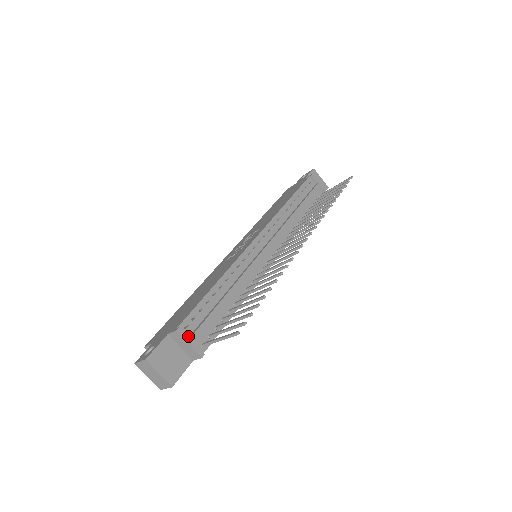
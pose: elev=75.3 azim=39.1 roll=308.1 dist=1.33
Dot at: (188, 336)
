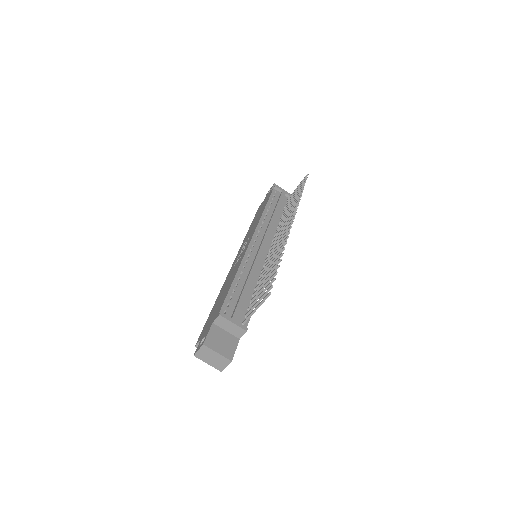
Dot at: (230, 317)
